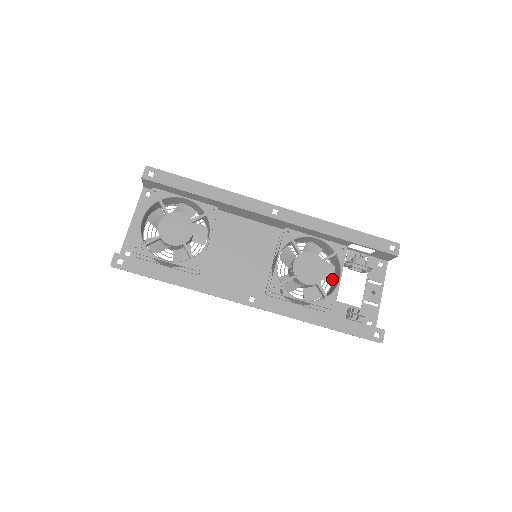
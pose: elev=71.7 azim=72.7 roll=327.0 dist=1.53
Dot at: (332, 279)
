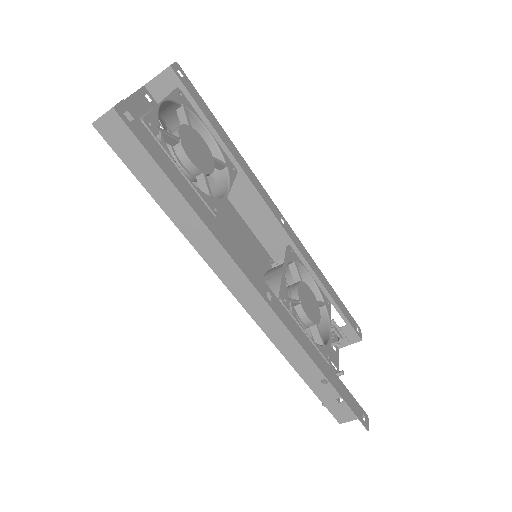
Dot at: (311, 335)
